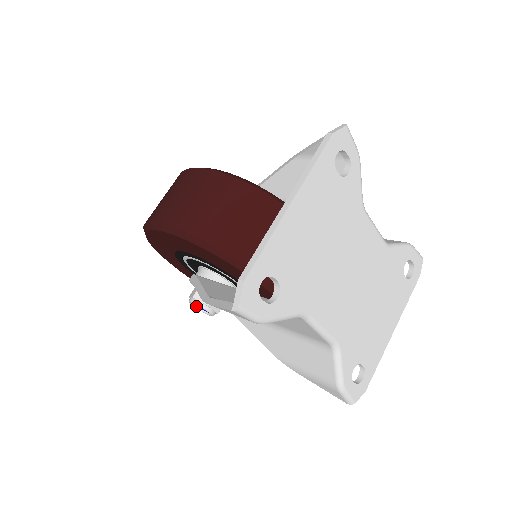
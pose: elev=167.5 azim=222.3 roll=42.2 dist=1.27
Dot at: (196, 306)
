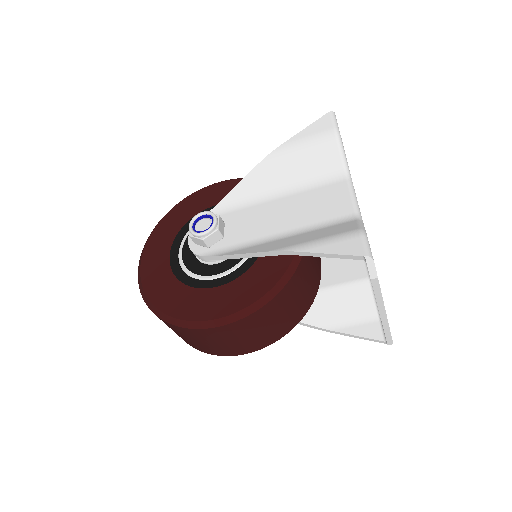
Dot at: (192, 228)
